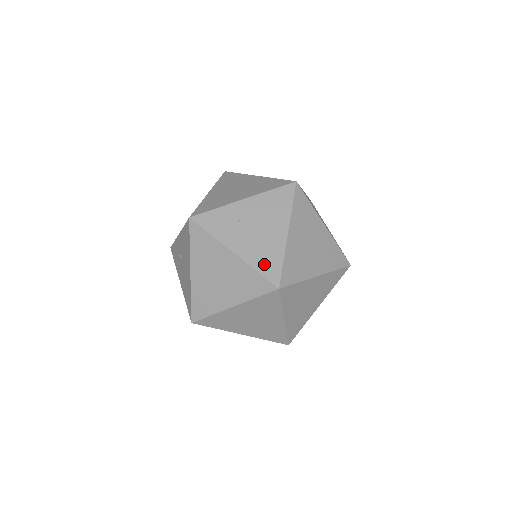
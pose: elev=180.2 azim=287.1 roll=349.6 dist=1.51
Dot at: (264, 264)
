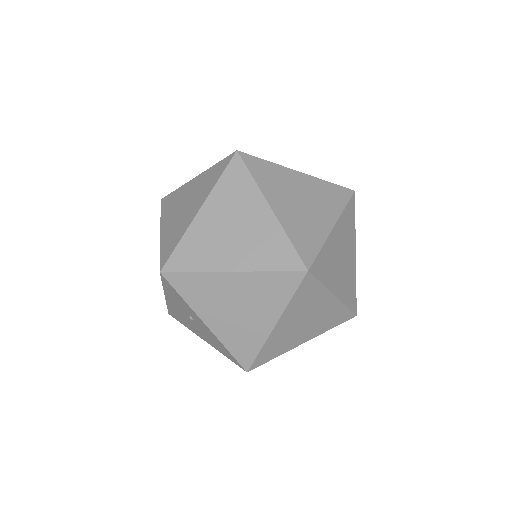
Dot at: occluded
